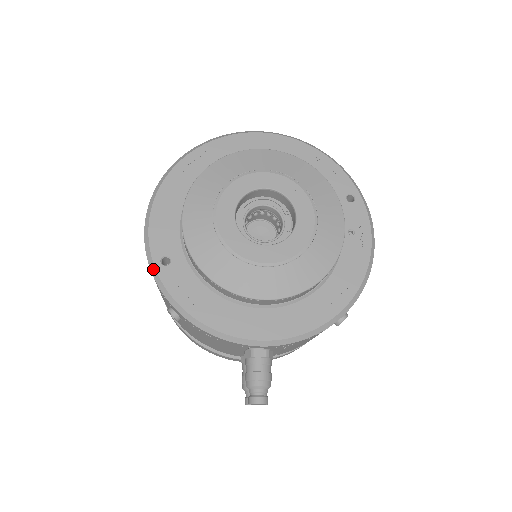
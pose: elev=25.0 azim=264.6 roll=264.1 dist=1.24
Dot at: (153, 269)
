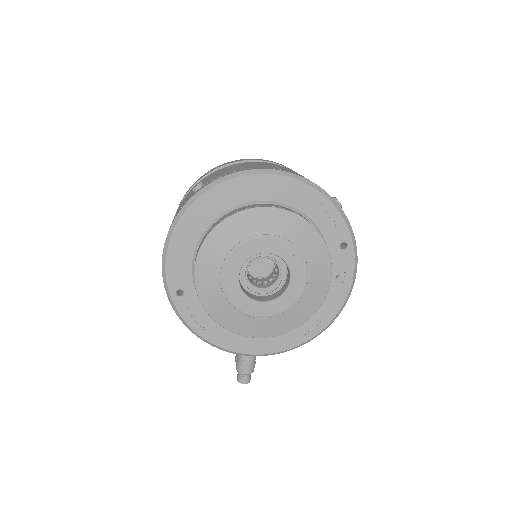
Dot at: (170, 298)
